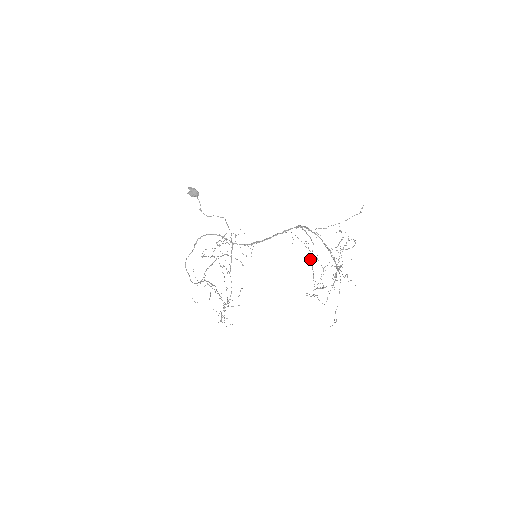
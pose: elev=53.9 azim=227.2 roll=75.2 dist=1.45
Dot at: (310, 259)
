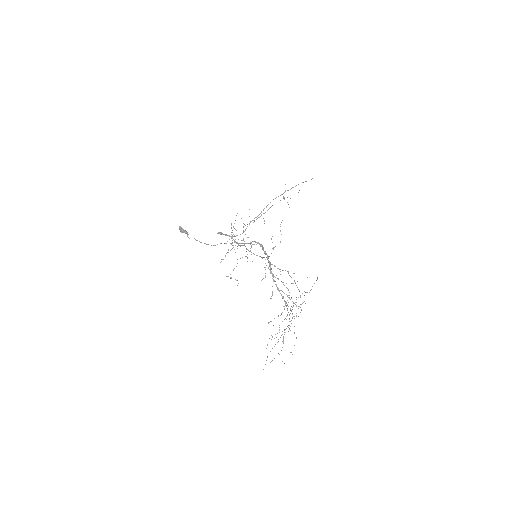
Dot at: occluded
